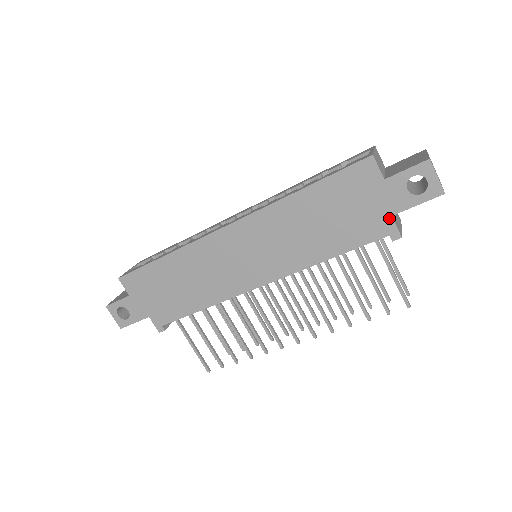
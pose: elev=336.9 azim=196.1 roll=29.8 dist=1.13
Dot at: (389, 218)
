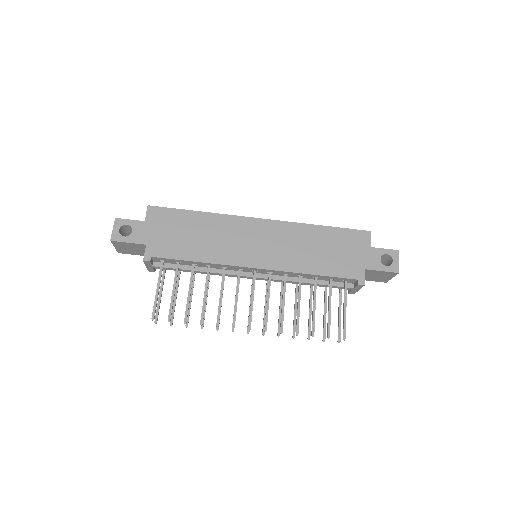
Dot at: (363, 269)
